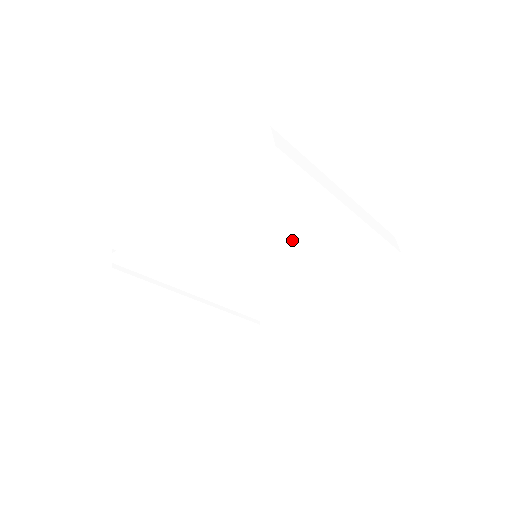
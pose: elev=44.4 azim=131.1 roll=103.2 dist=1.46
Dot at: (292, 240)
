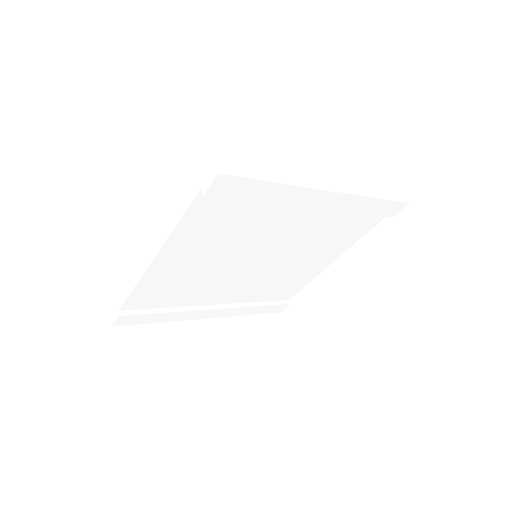
Dot at: (285, 234)
